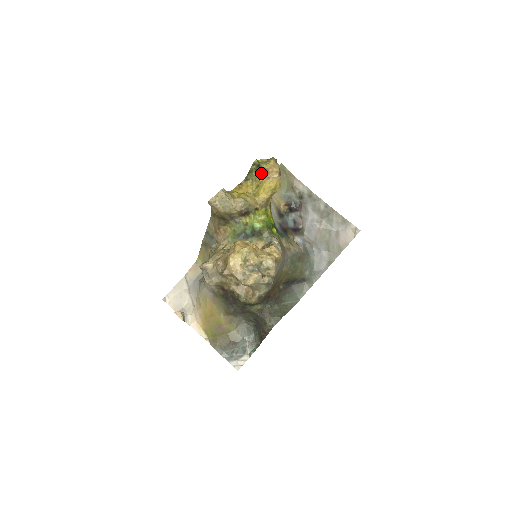
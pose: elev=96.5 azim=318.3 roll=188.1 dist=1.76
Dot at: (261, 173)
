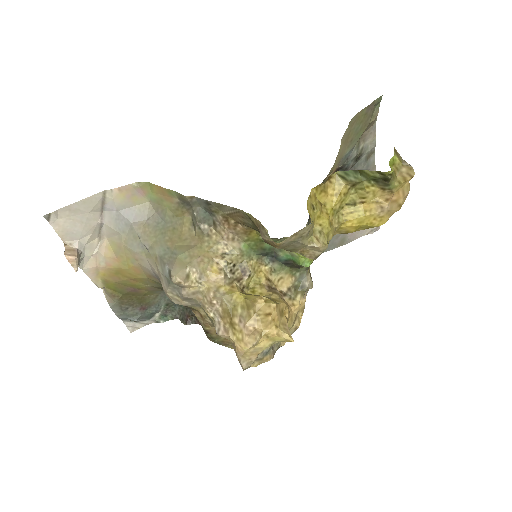
Dot at: (377, 190)
